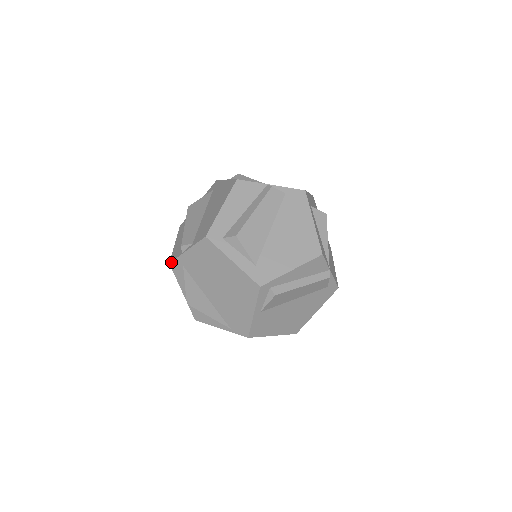
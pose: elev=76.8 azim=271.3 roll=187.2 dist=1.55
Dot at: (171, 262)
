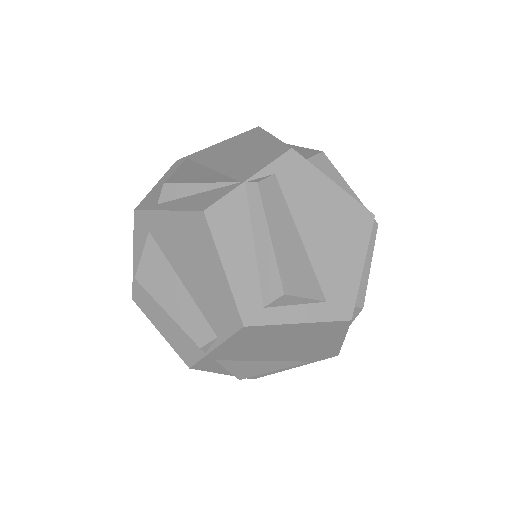
Dot at: (192, 366)
